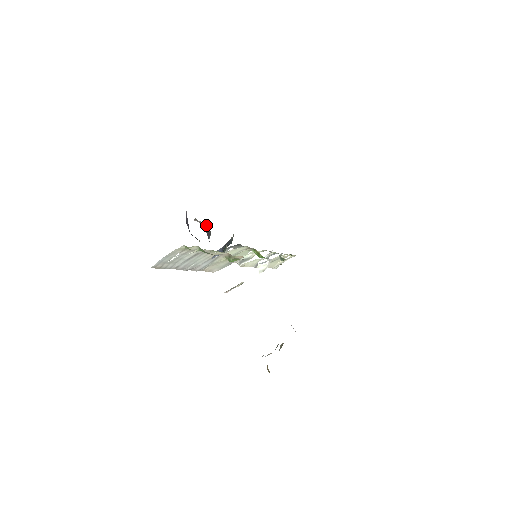
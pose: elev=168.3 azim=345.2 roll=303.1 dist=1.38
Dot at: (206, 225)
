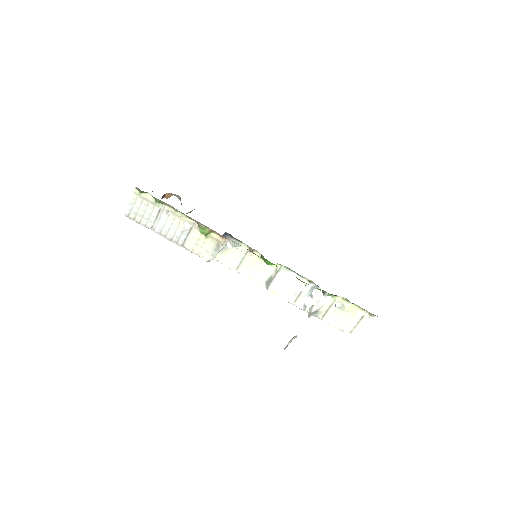
Dot at: occluded
